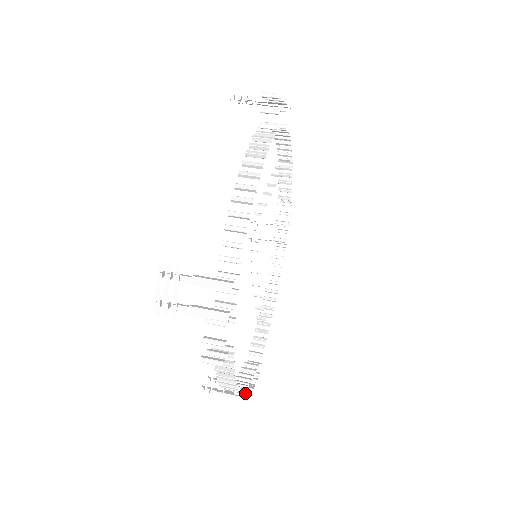
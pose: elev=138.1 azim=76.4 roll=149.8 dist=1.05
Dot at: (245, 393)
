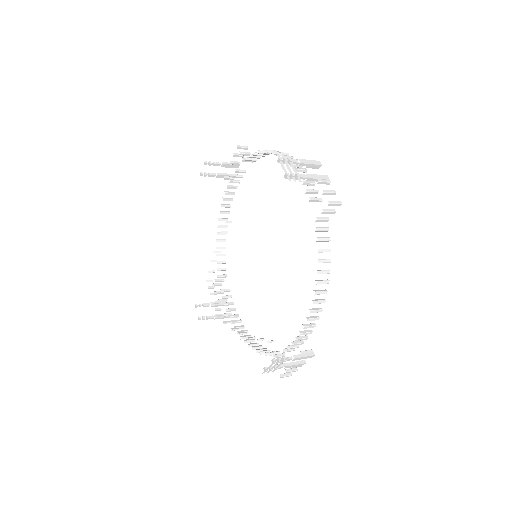
Dot at: (308, 350)
